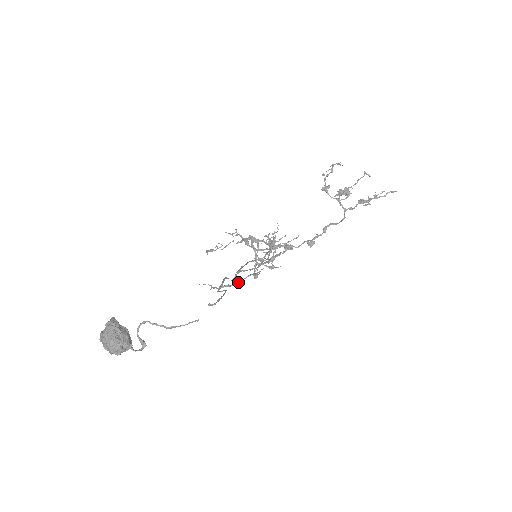
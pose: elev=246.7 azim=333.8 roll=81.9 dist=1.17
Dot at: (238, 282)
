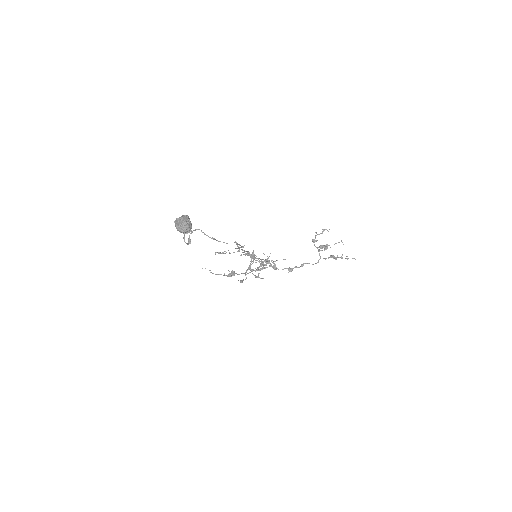
Dot at: (232, 274)
